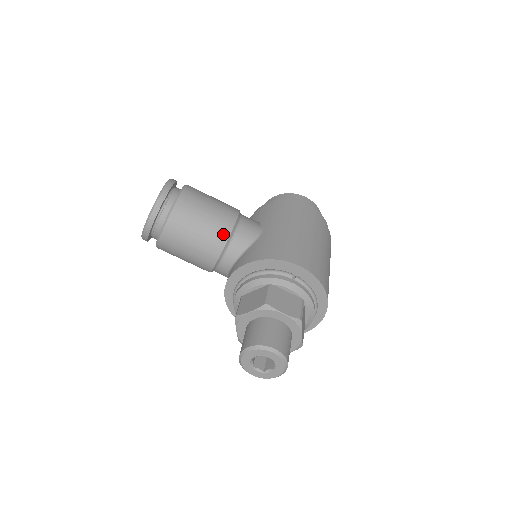
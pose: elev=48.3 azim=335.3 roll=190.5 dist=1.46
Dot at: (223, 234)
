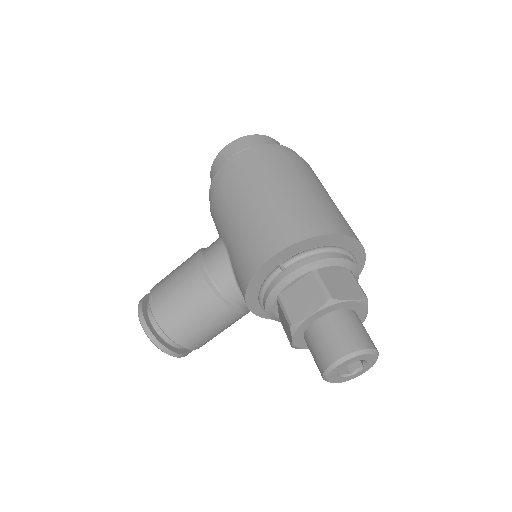
Dot at: (208, 297)
